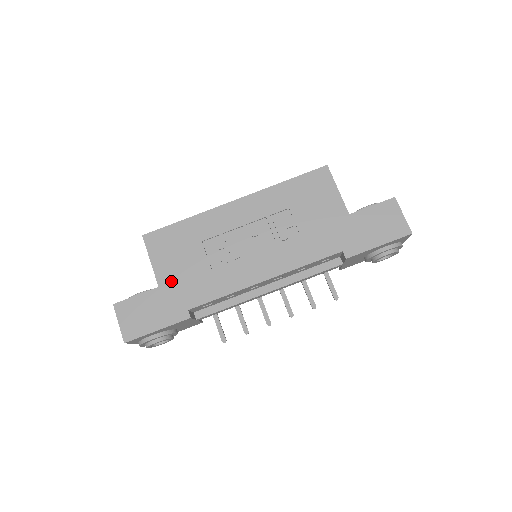
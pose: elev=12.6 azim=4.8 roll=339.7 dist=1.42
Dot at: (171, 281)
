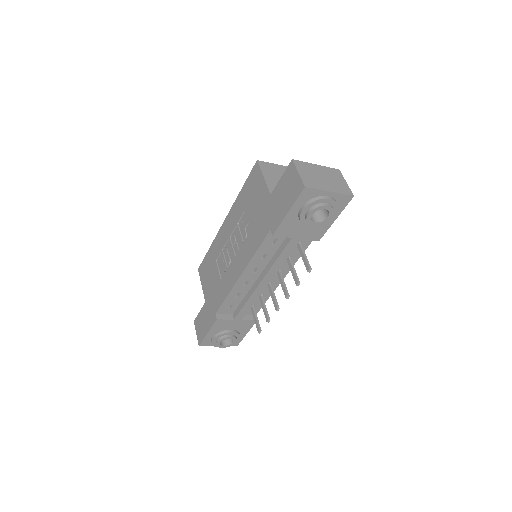
Dot at: (209, 296)
